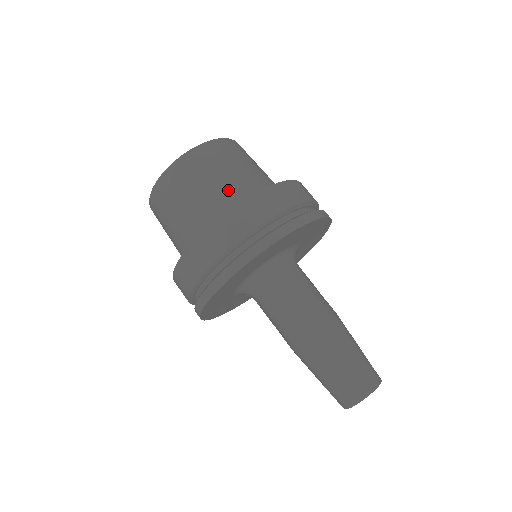
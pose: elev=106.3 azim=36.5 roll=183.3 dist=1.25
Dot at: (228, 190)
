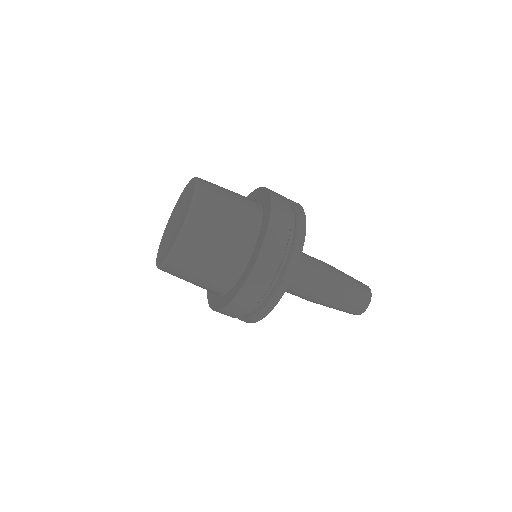
Dot at: (218, 274)
